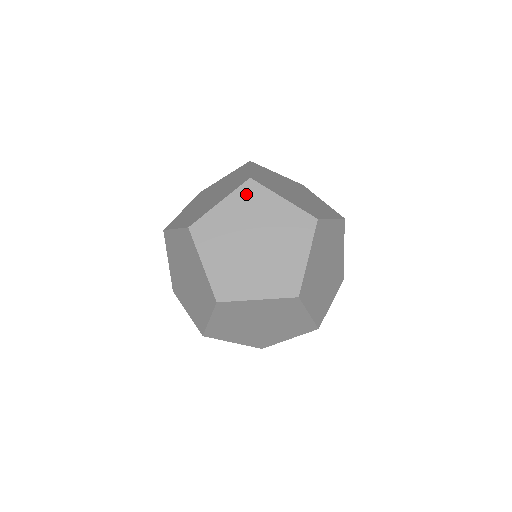
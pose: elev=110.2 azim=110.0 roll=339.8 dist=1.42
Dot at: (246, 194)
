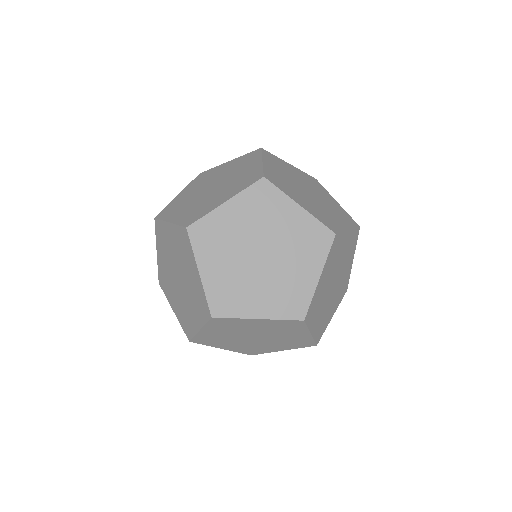
Dot at: (199, 179)
